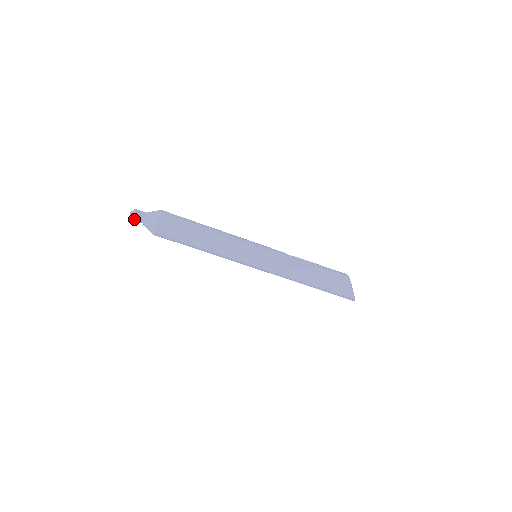
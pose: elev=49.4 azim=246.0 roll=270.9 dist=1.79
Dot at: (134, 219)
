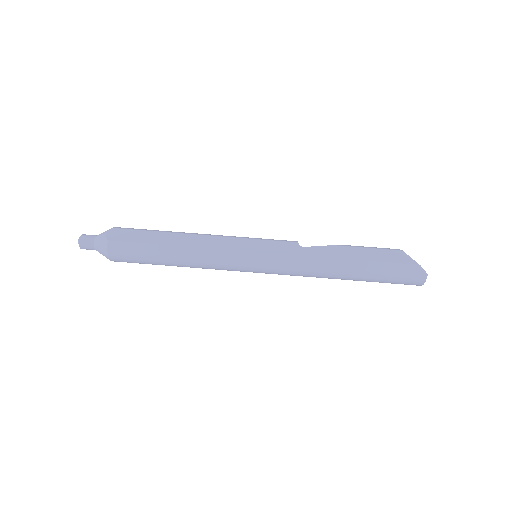
Dot at: (82, 242)
